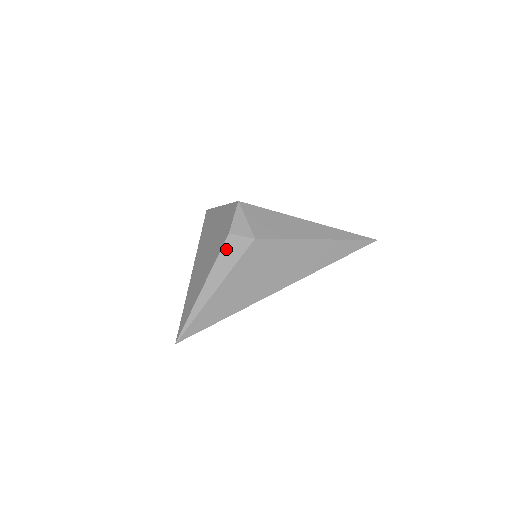
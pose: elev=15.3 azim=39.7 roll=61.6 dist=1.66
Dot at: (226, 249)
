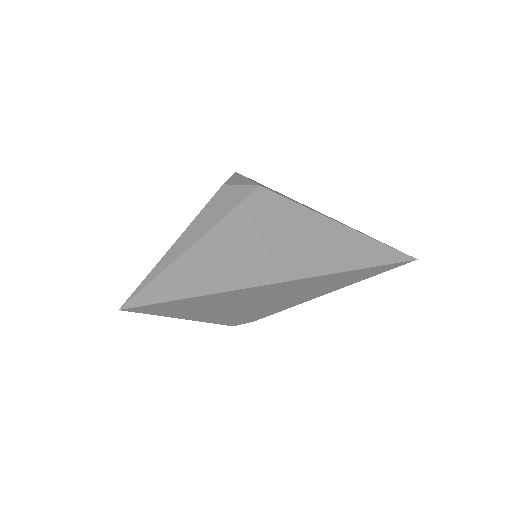
Dot at: (218, 198)
